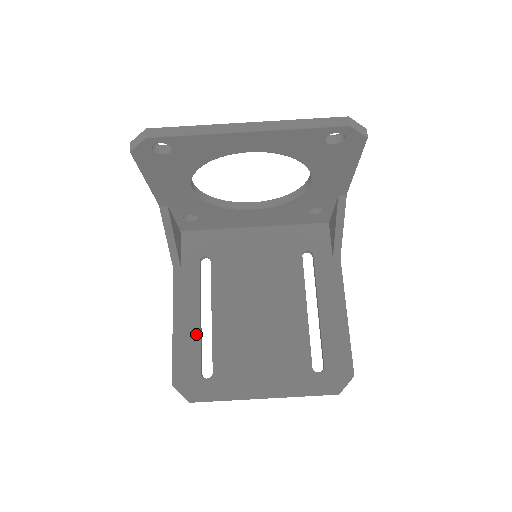
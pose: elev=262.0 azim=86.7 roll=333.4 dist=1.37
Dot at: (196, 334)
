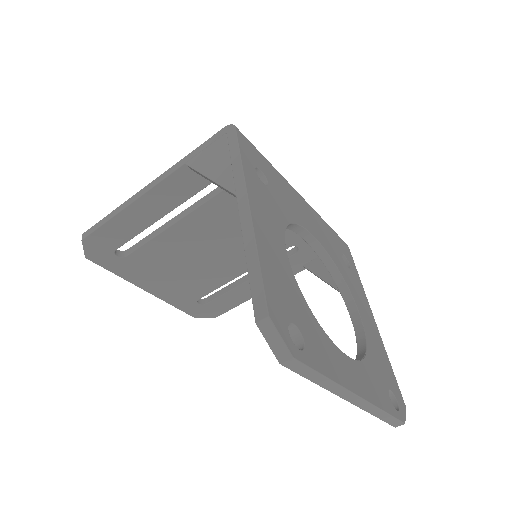
Dot at: (142, 227)
